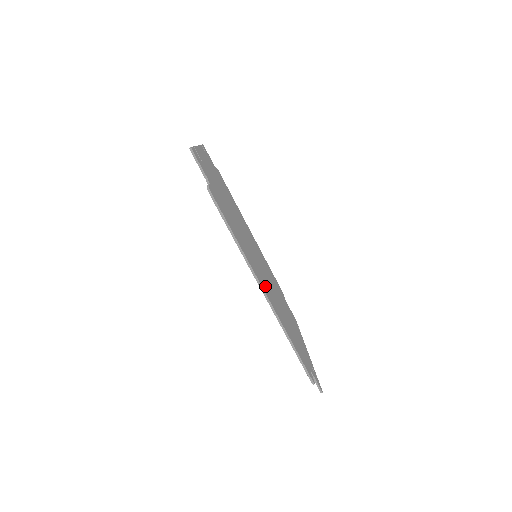
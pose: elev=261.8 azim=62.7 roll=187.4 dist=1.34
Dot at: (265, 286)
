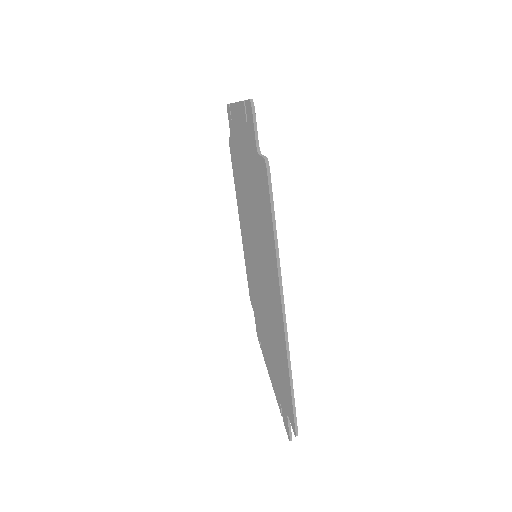
Dot at: occluded
